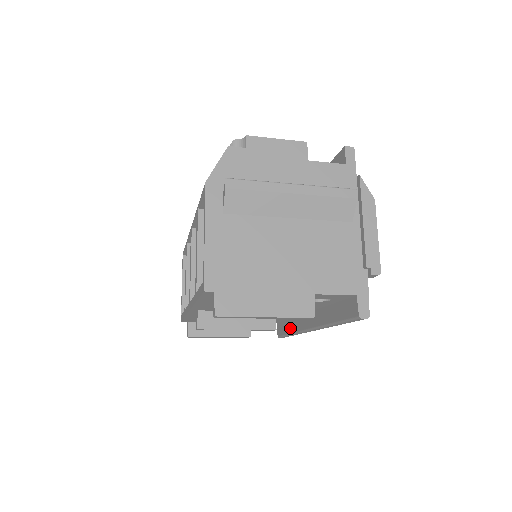
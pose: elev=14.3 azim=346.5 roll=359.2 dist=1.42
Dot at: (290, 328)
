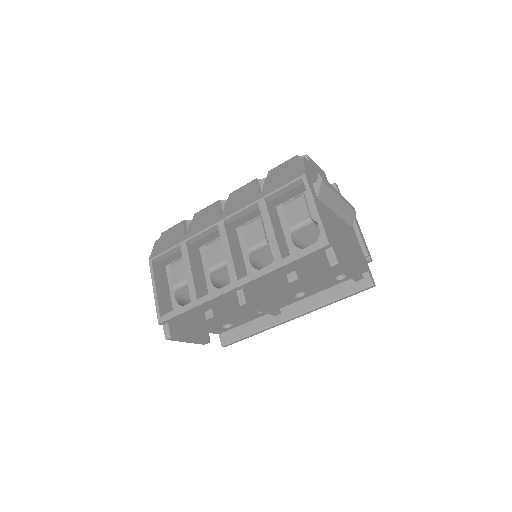
Dot at: (252, 328)
